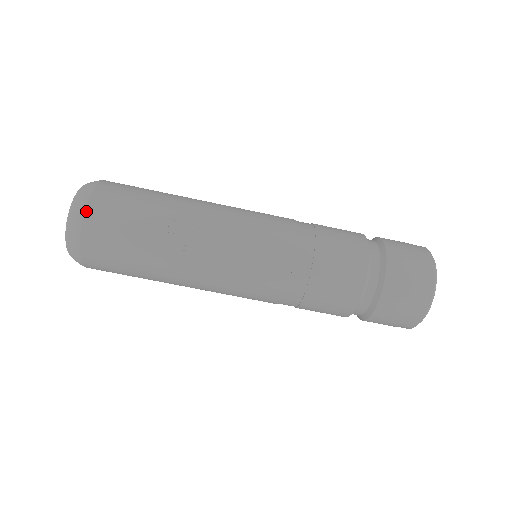
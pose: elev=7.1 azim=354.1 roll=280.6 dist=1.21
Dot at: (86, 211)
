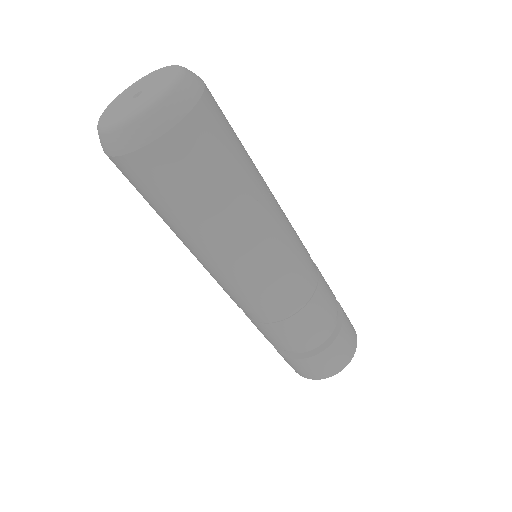
Dot at: (204, 93)
